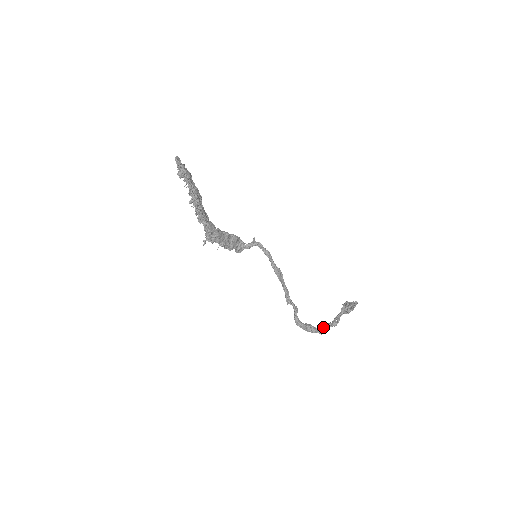
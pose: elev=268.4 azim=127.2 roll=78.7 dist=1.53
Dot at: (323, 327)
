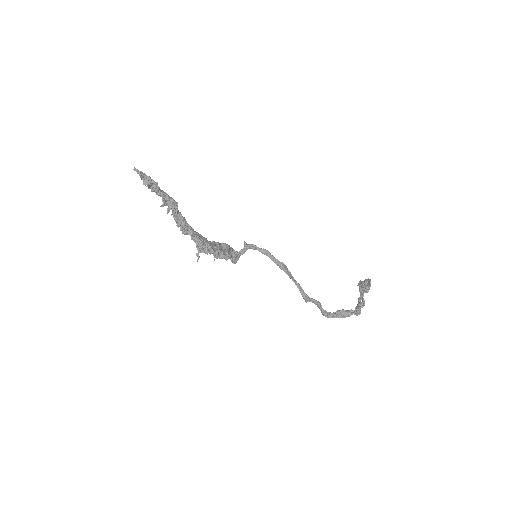
Dot at: occluded
